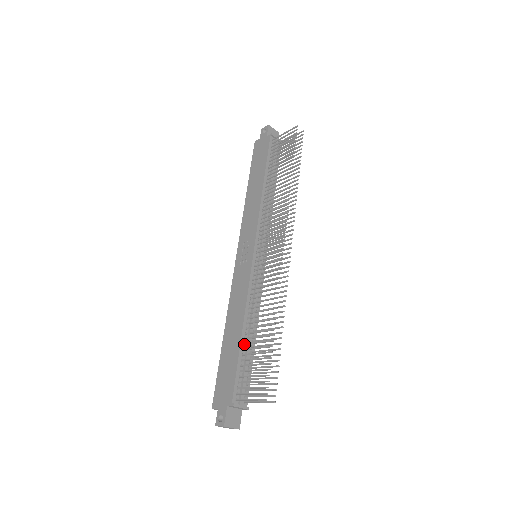
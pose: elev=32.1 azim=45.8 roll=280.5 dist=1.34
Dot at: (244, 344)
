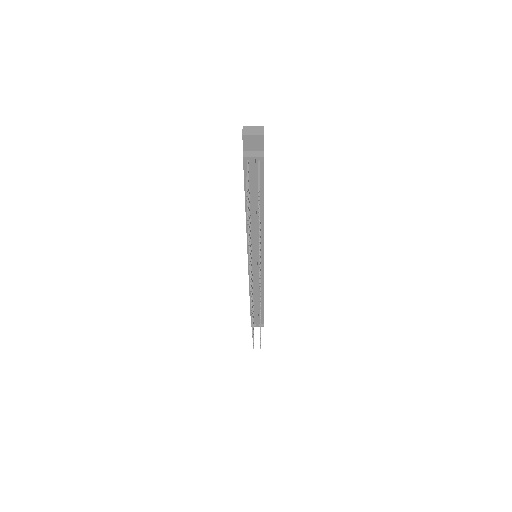
Dot at: occluded
